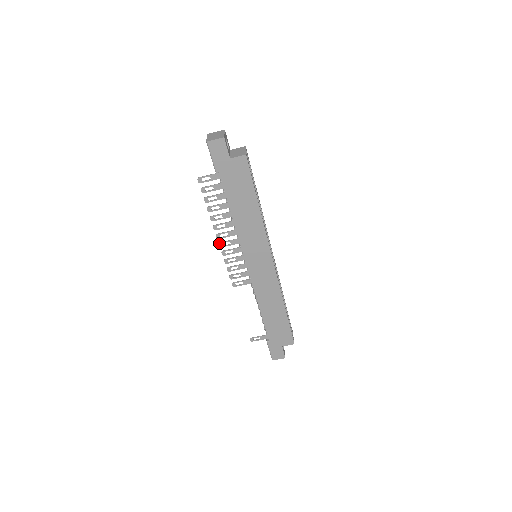
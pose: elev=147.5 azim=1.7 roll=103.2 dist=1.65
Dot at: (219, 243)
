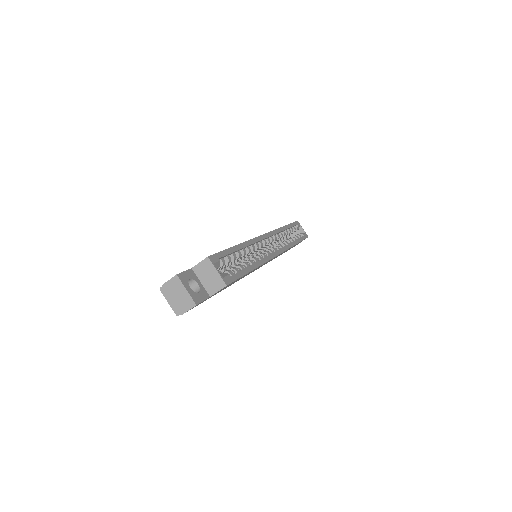
Dot at: occluded
